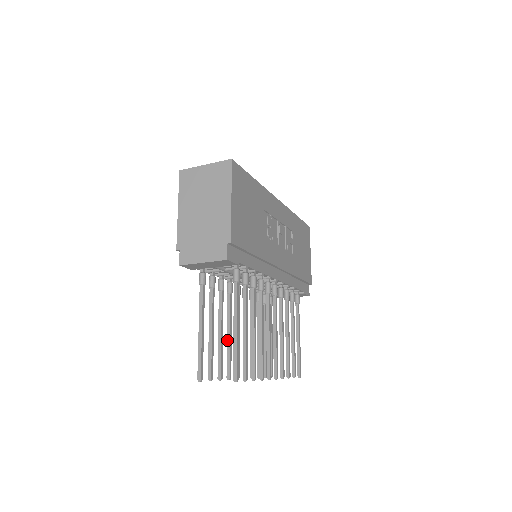
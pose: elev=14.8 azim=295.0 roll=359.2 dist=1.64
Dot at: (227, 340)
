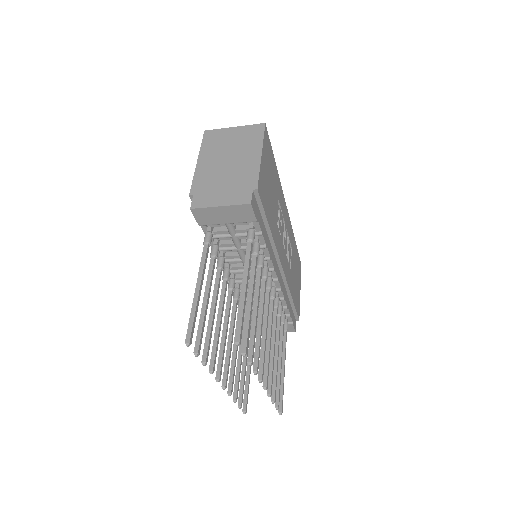
Dot at: (216, 328)
